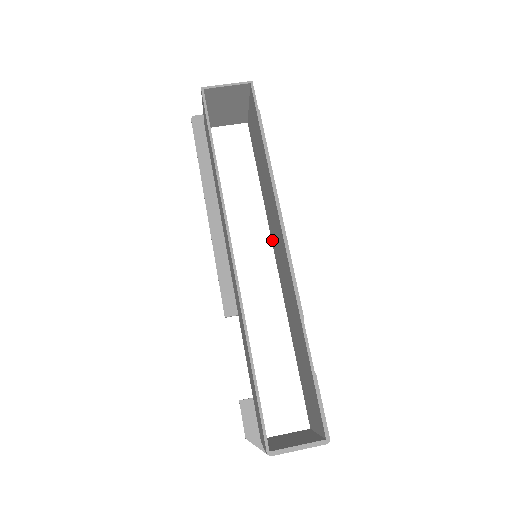
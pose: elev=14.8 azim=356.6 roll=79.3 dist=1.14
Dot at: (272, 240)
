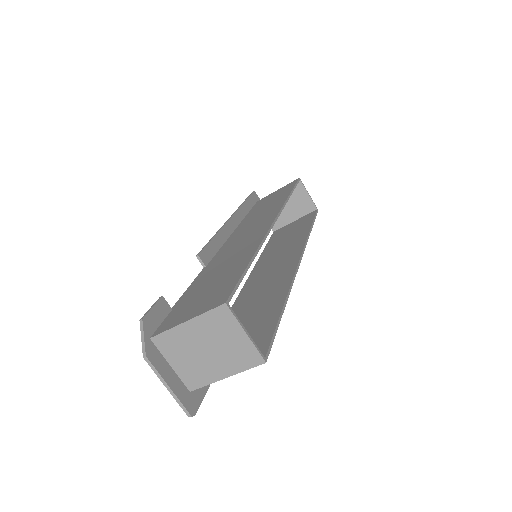
Dot at: (252, 274)
